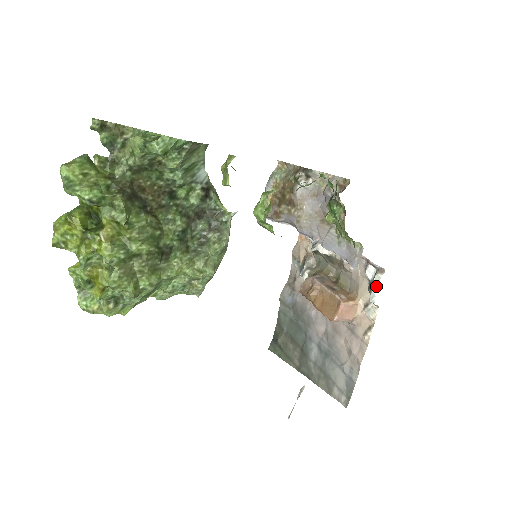
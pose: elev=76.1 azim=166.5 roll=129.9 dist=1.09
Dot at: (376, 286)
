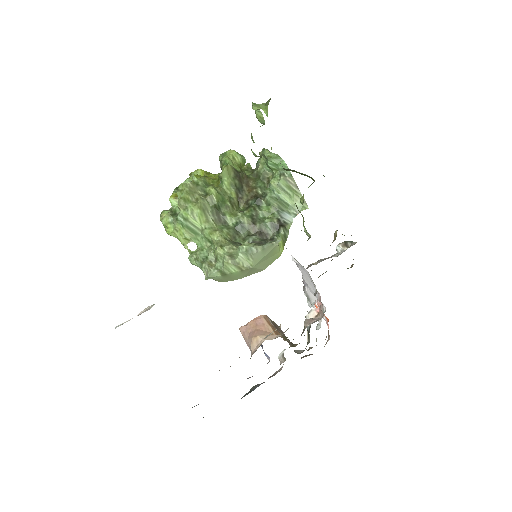
Dot at: occluded
